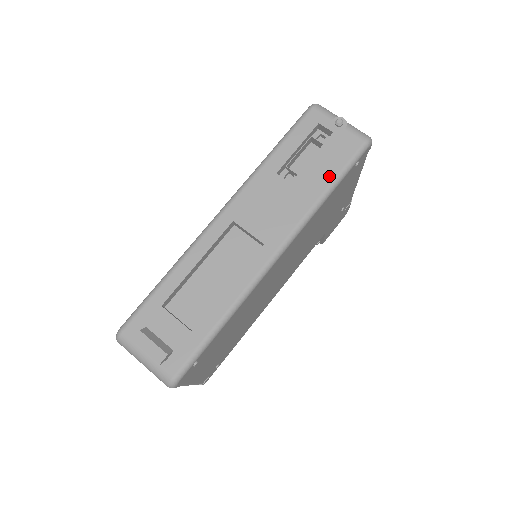
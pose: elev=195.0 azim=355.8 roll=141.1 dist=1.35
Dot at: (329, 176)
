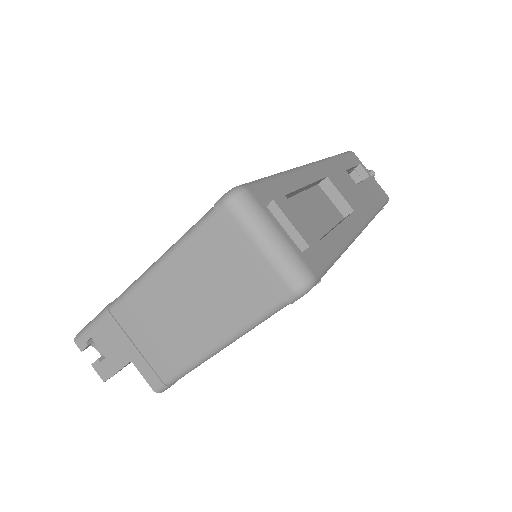
Dot at: (377, 199)
